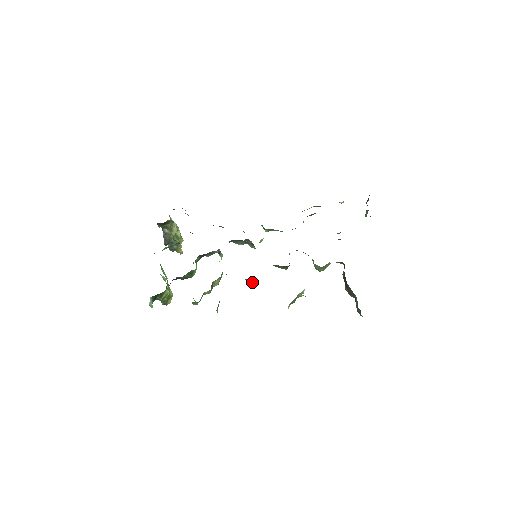
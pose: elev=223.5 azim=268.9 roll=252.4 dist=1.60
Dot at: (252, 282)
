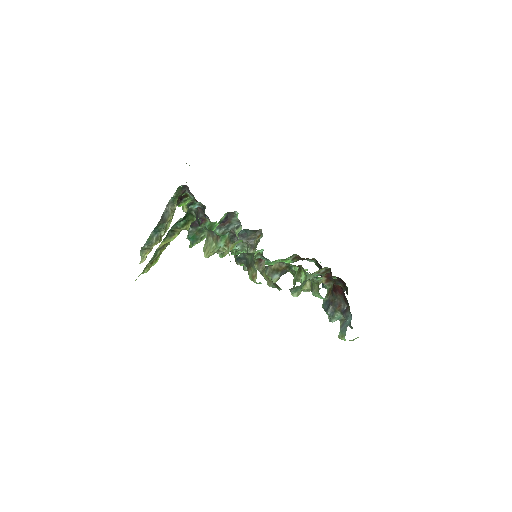
Dot at: (260, 263)
